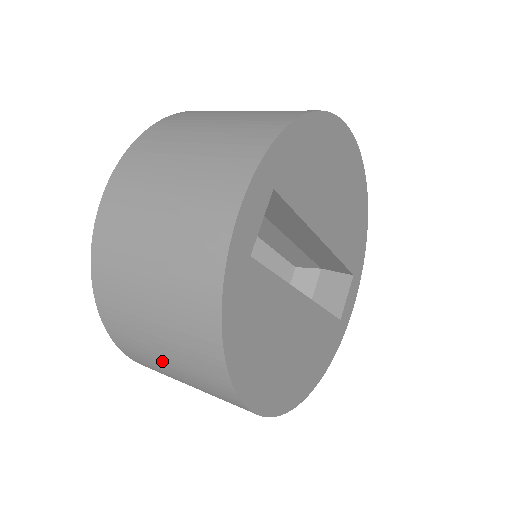
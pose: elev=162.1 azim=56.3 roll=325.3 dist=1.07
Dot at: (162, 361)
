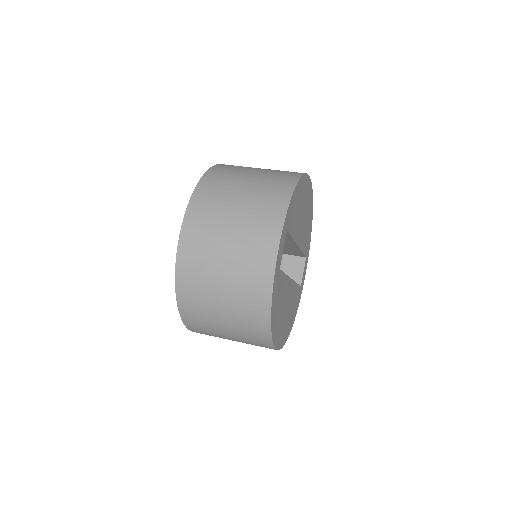
Dot at: (221, 328)
